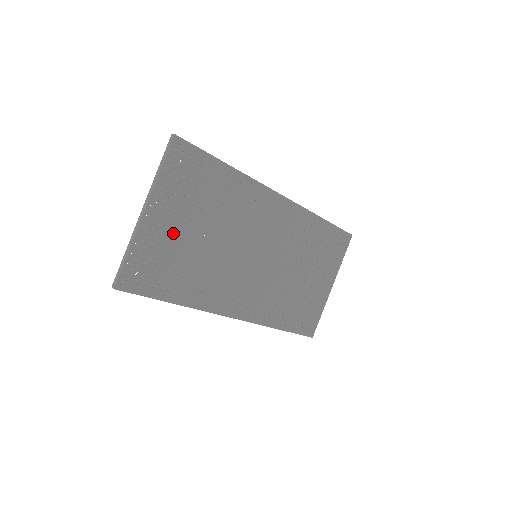
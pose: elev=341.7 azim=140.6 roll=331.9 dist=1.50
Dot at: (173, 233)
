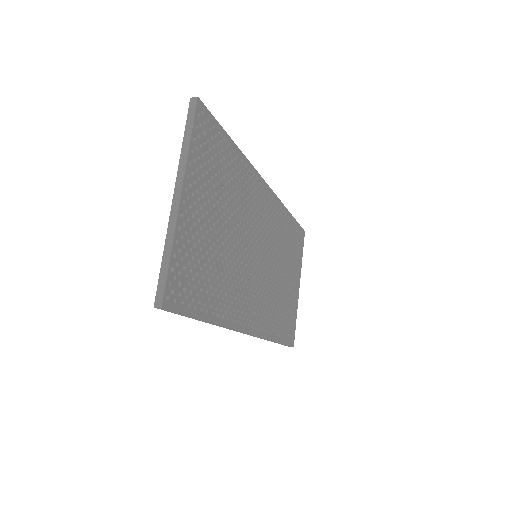
Dot at: (203, 226)
